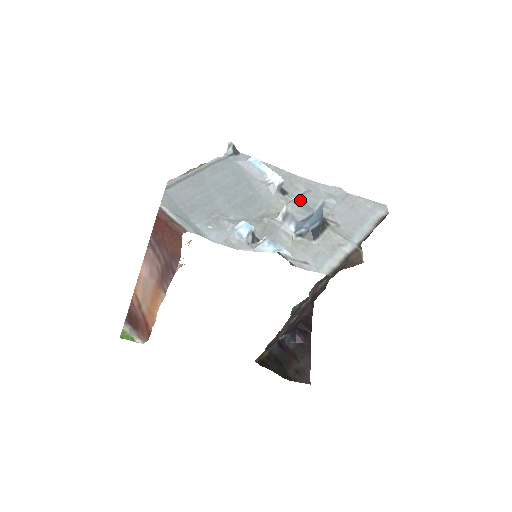
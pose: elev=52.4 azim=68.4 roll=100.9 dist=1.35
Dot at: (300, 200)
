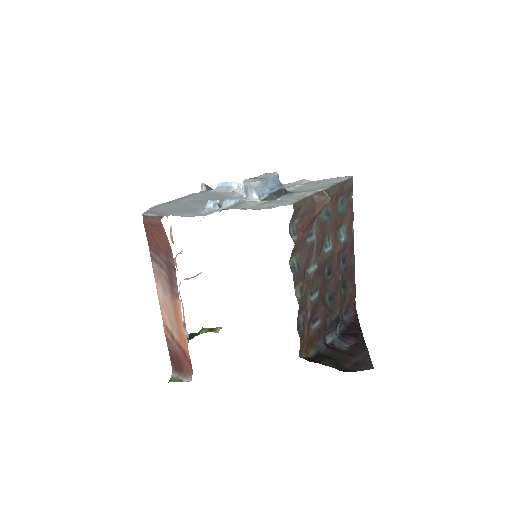
Dot at: (255, 178)
